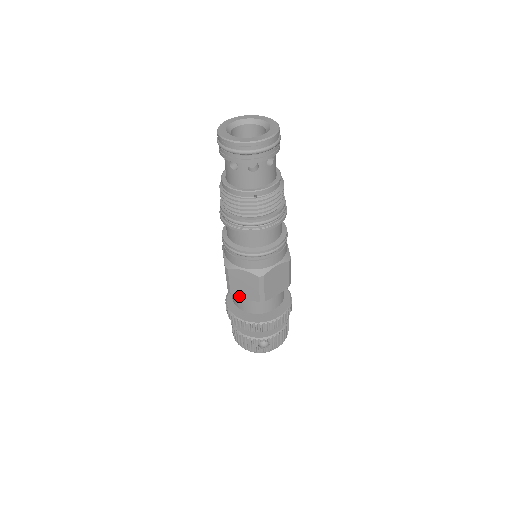
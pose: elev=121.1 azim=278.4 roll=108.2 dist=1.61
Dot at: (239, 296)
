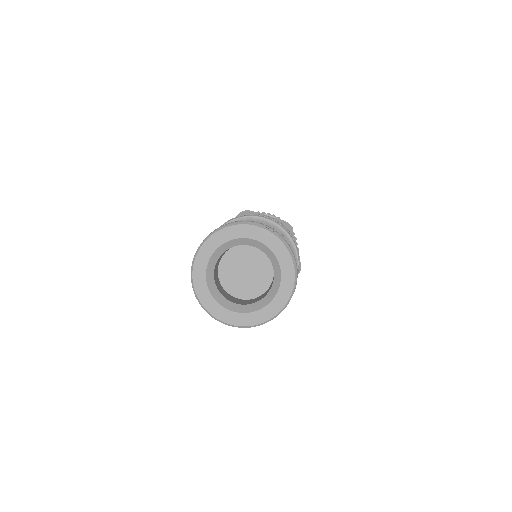
Dot at: occluded
